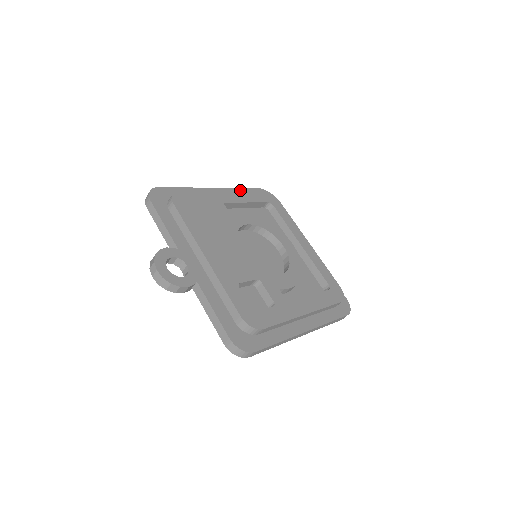
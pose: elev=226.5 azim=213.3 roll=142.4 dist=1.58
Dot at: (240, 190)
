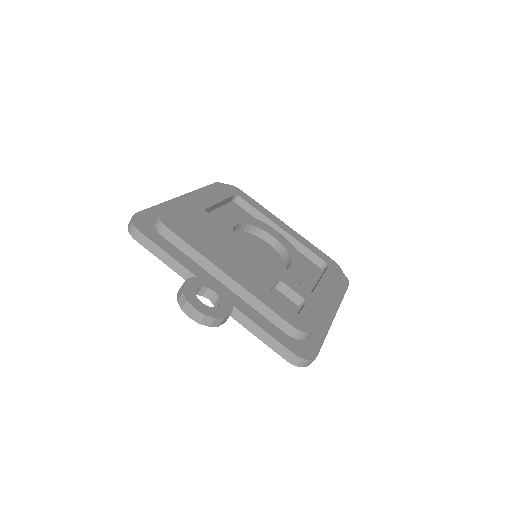
Dot at: (202, 190)
